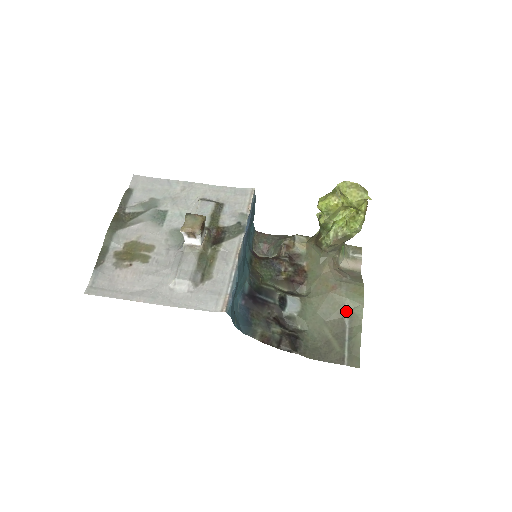
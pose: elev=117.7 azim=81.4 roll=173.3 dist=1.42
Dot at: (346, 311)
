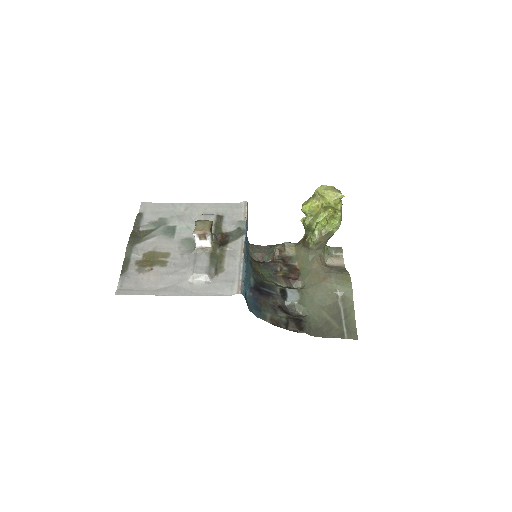
Dot at: (338, 296)
